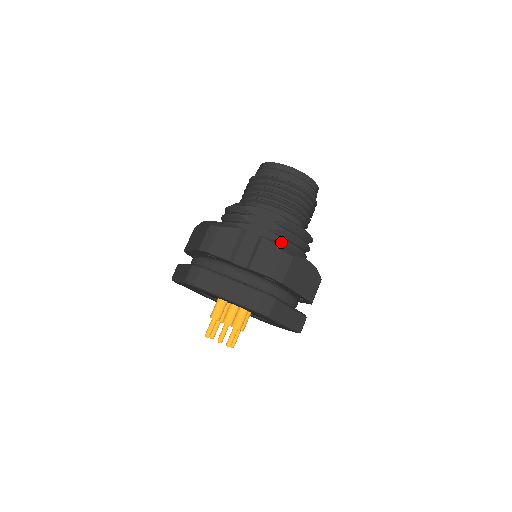
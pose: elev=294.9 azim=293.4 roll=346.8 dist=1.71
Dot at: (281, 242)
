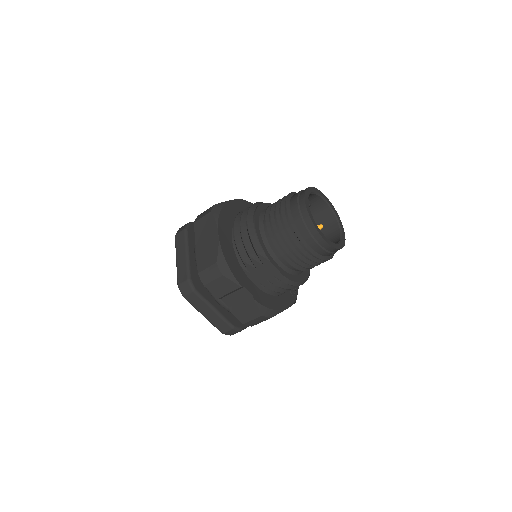
Dot at: (273, 290)
